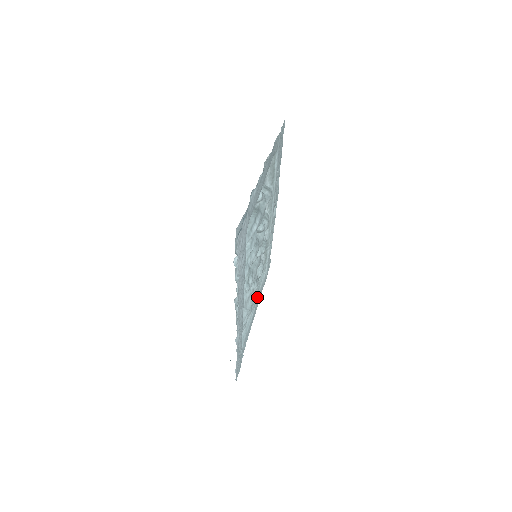
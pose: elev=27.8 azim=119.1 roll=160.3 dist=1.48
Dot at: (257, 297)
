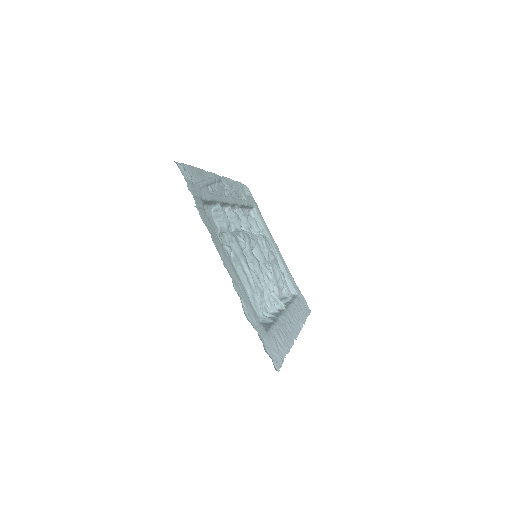
Dot at: (268, 238)
